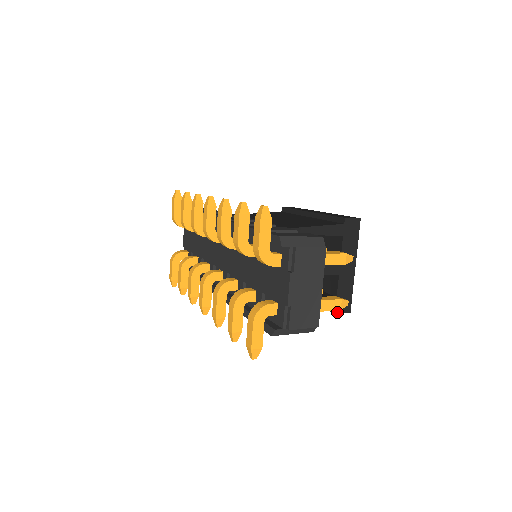
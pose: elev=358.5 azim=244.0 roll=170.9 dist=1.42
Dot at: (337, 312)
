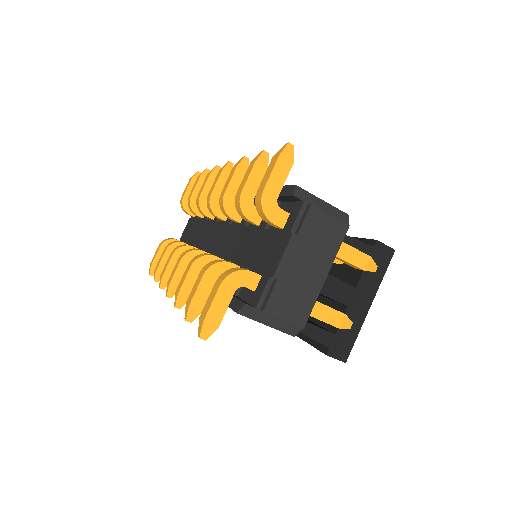
Dot at: (330, 354)
